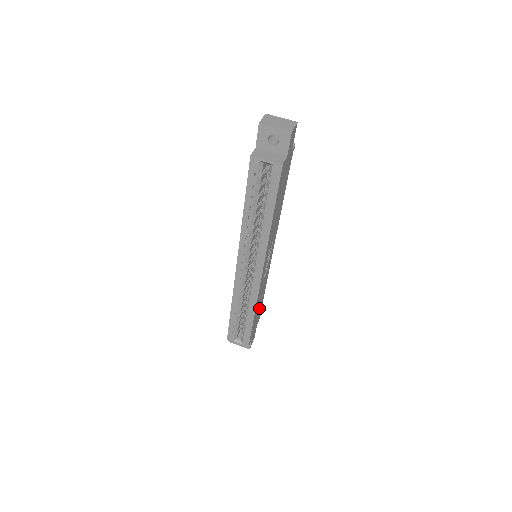
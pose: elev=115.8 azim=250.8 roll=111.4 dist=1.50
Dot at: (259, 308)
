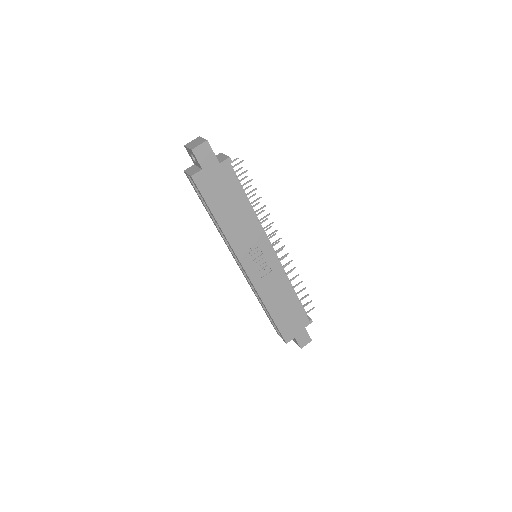
Dot at: (290, 308)
